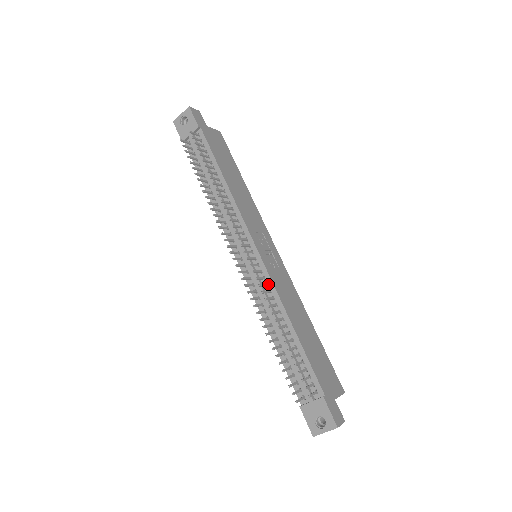
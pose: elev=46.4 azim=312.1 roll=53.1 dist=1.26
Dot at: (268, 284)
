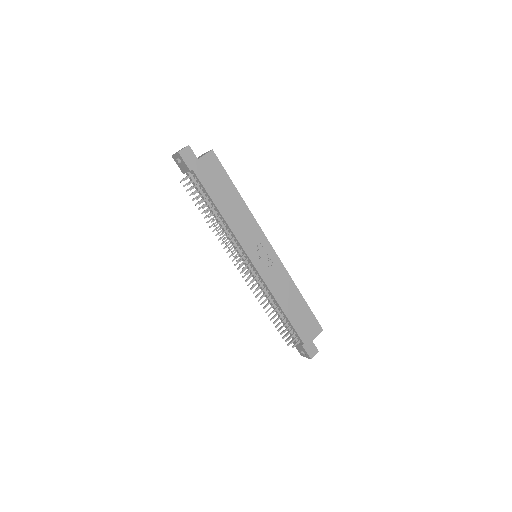
Dot at: (263, 283)
